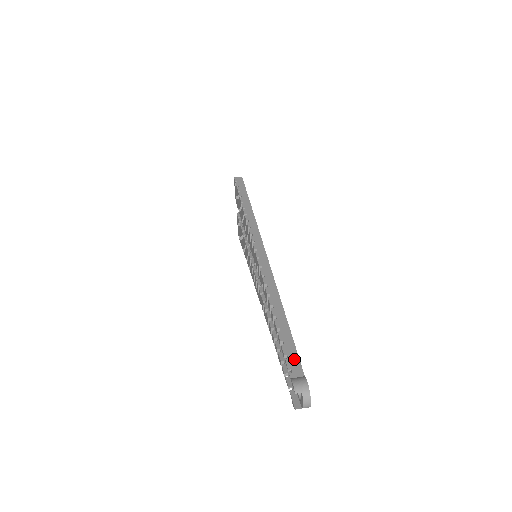
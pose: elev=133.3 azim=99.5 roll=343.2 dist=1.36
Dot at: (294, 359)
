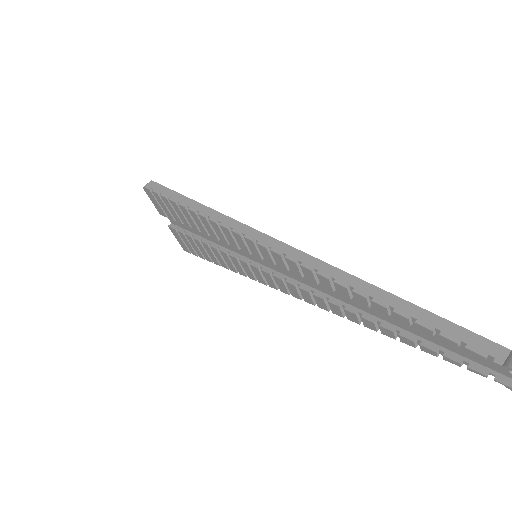
Dot at: (474, 340)
